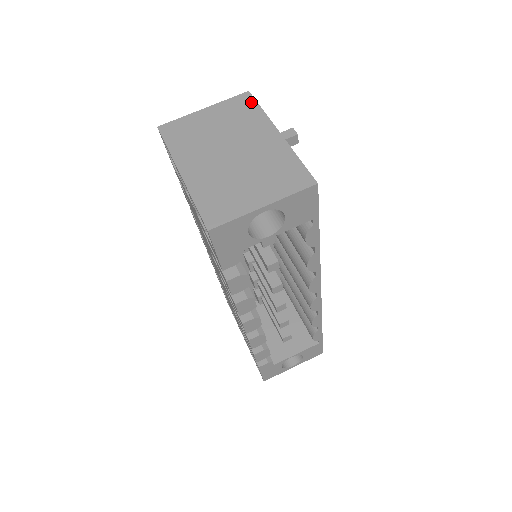
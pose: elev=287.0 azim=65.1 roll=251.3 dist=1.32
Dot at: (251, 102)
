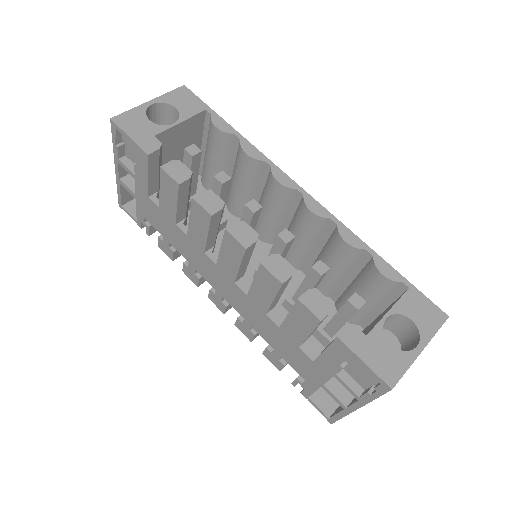
Dot at: occluded
